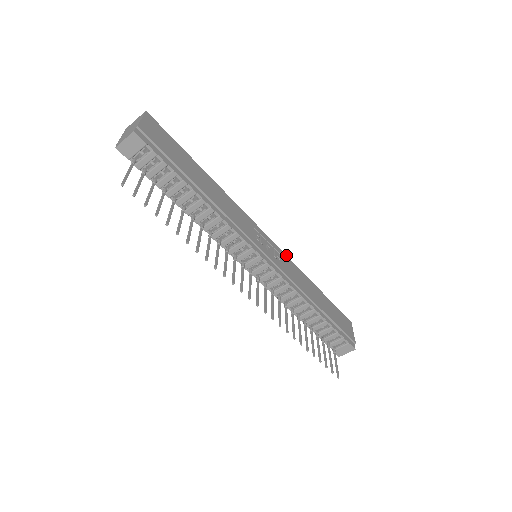
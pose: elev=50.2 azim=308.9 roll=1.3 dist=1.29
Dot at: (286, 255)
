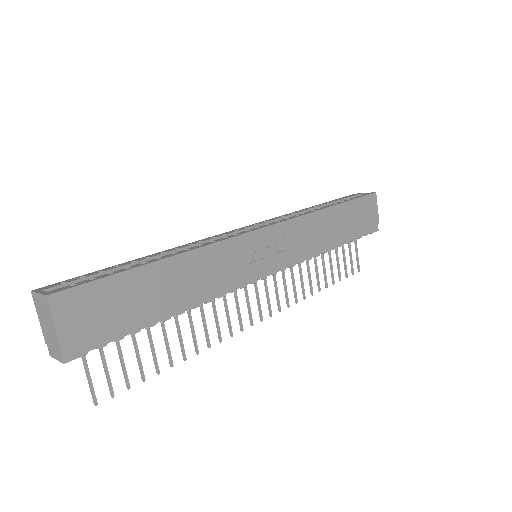
Dot at: (291, 219)
